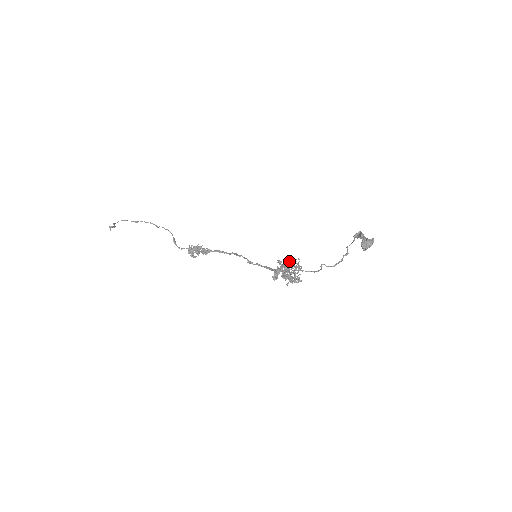
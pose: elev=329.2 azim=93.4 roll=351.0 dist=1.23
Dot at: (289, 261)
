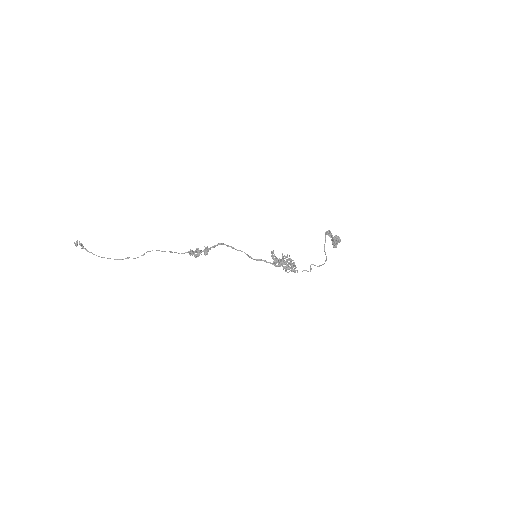
Dot at: occluded
